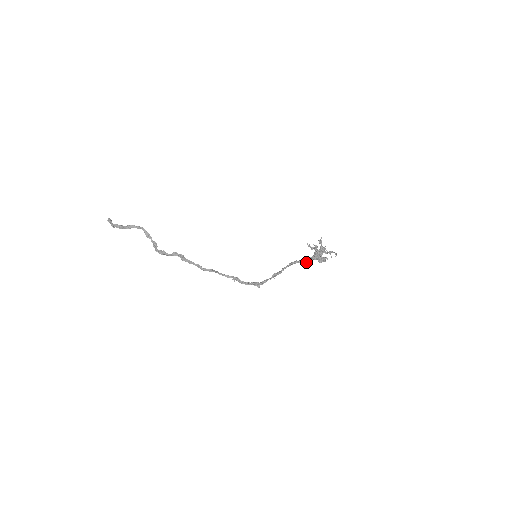
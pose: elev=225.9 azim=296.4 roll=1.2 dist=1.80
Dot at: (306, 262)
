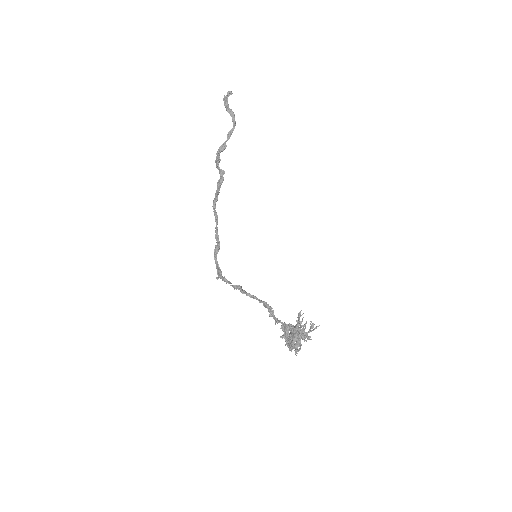
Dot at: (275, 321)
